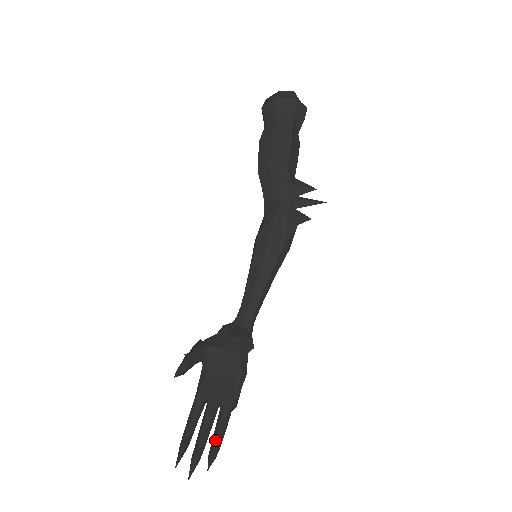
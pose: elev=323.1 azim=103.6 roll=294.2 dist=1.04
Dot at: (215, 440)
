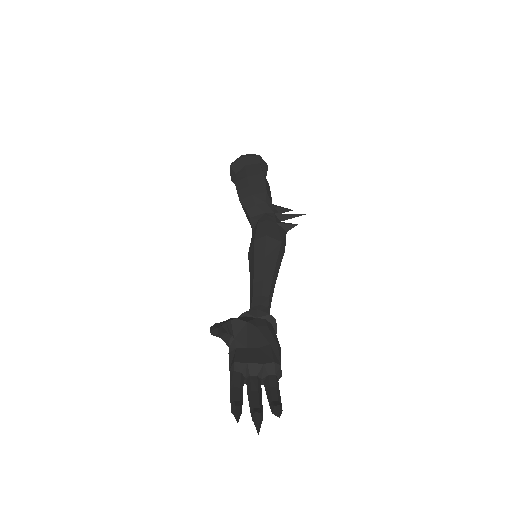
Dot at: (273, 398)
